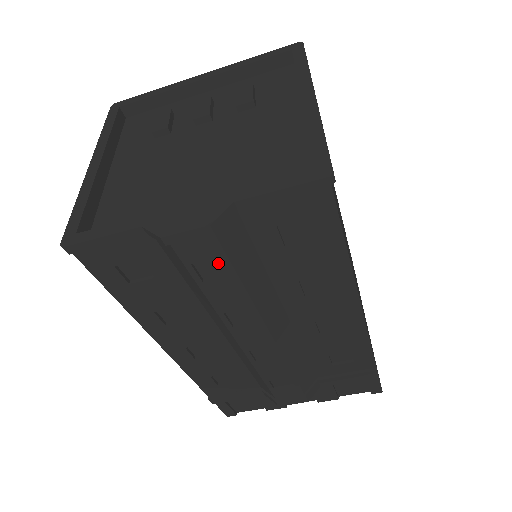
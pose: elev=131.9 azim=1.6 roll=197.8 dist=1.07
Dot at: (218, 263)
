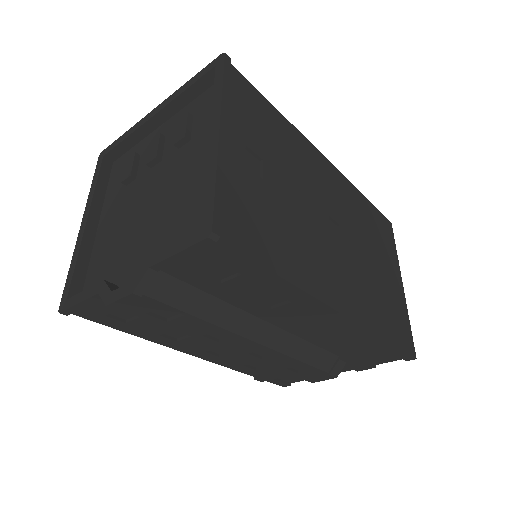
Dot at: (168, 308)
